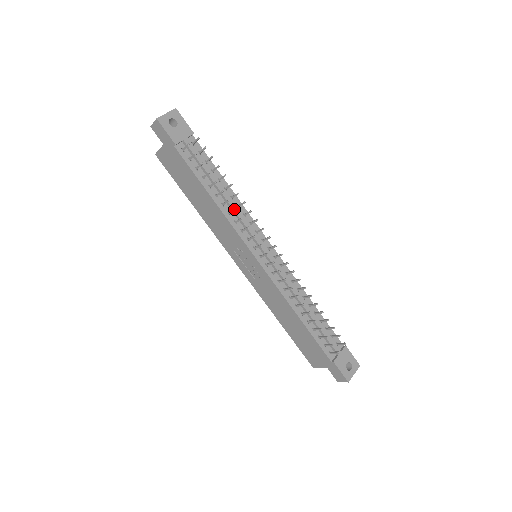
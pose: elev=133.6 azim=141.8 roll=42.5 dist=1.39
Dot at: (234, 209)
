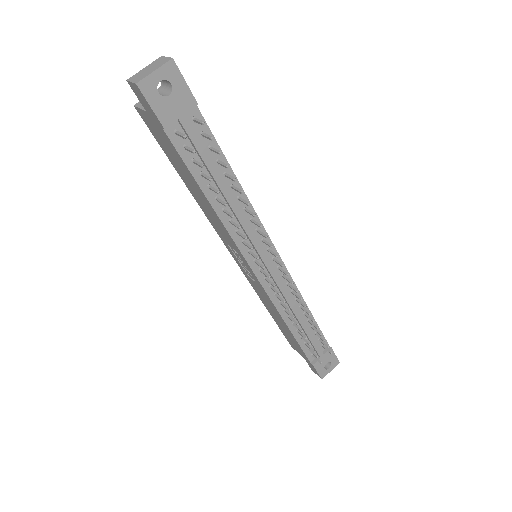
Dot at: (238, 227)
